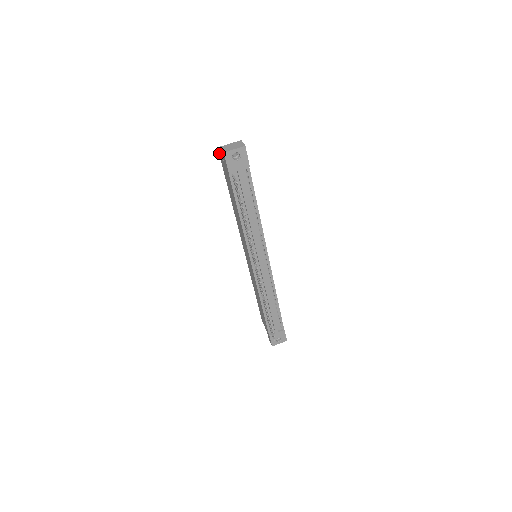
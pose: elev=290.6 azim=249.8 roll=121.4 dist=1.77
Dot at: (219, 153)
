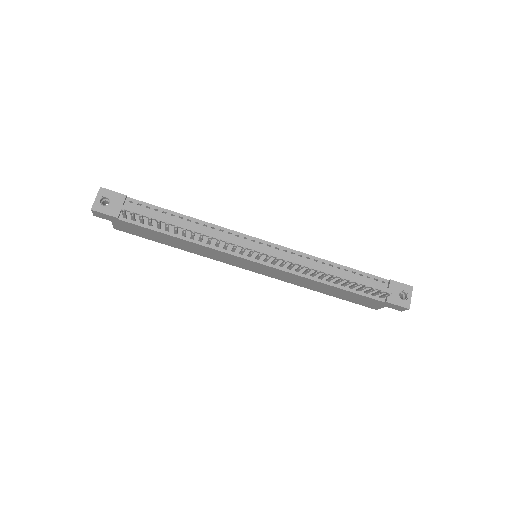
Dot at: occluded
